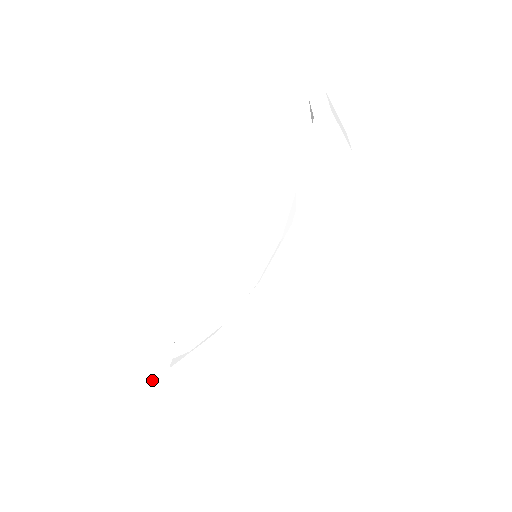
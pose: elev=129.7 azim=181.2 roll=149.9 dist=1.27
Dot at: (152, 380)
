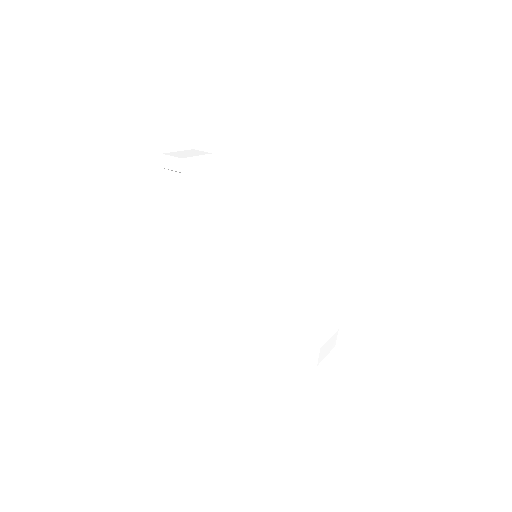
Dot at: (310, 361)
